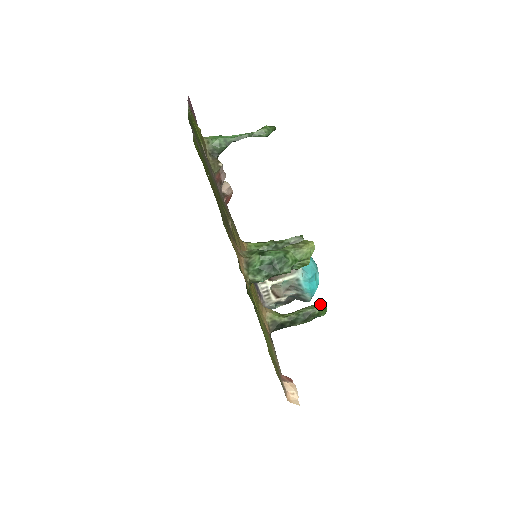
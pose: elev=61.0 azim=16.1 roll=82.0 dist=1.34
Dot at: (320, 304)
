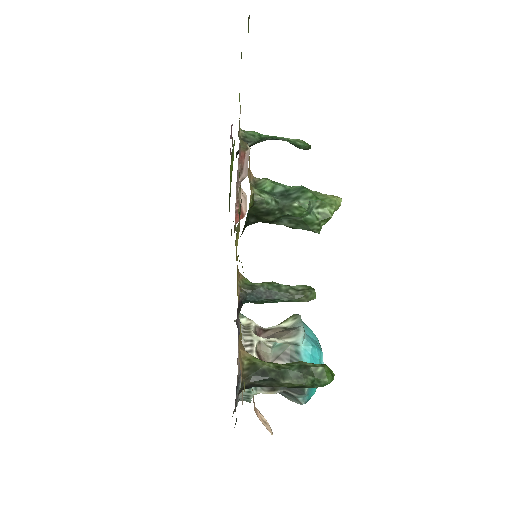
Dot at: (325, 364)
